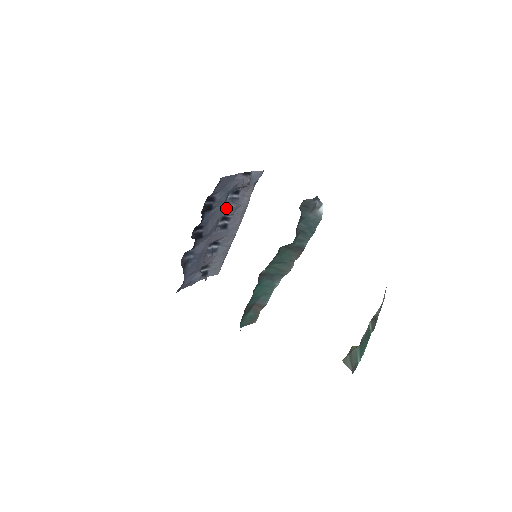
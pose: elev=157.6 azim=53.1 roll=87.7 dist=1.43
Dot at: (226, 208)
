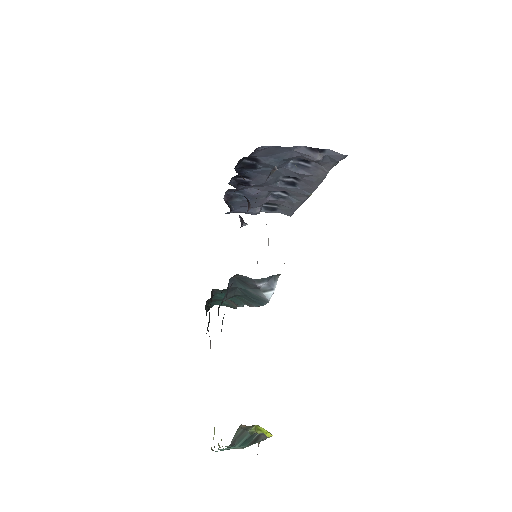
Dot at: (287, 170)
